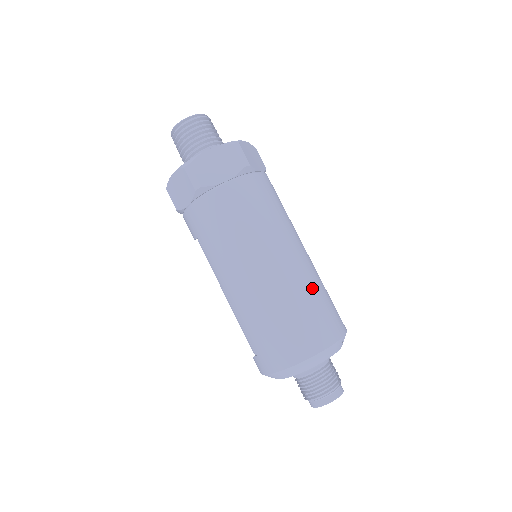
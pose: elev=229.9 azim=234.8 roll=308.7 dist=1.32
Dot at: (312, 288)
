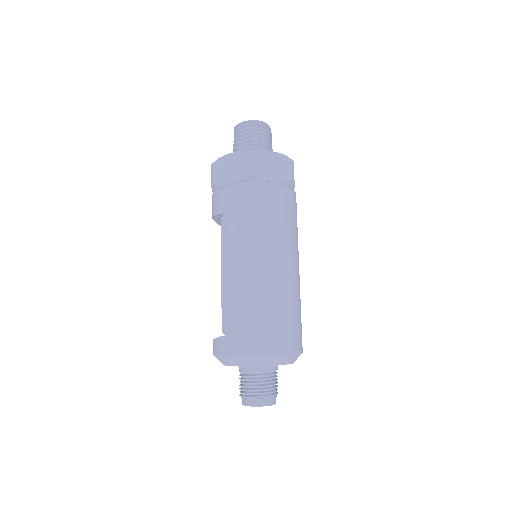
Dot at: (297, 301)
